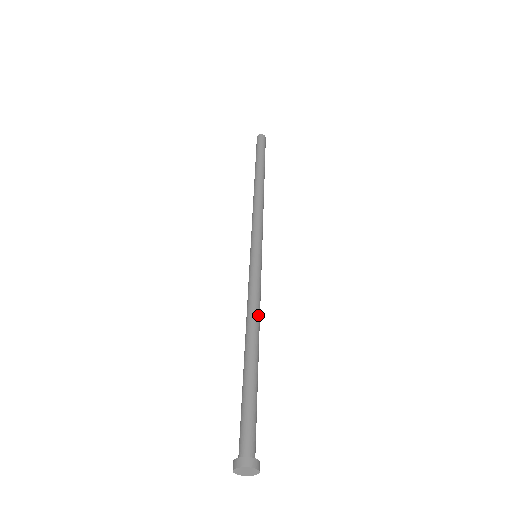
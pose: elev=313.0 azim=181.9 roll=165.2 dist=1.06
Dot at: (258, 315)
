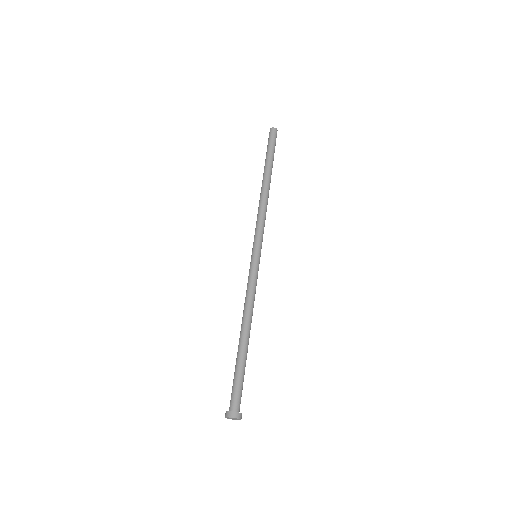
Dot at: (248, 308)
